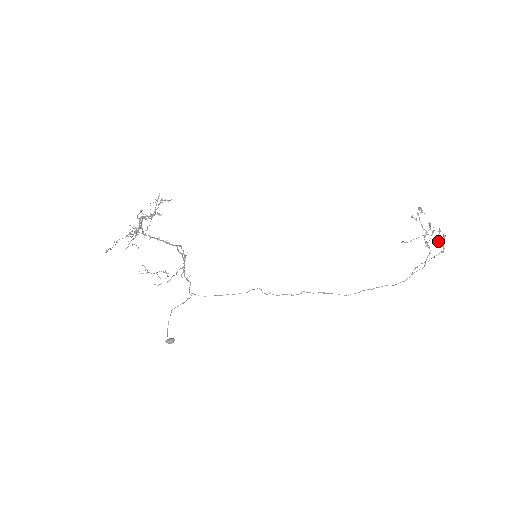
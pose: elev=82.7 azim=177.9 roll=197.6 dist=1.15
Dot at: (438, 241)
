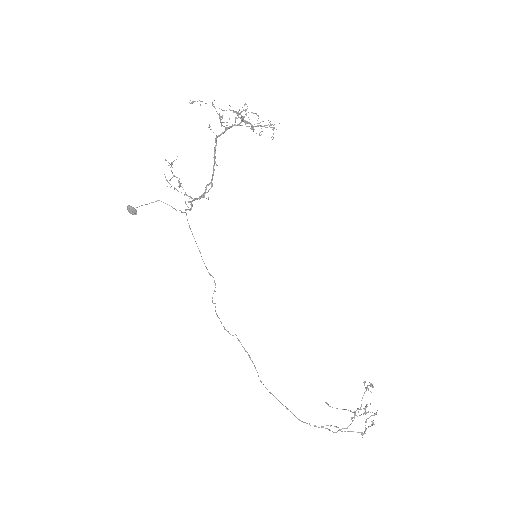
Dot at: (366, 421)
